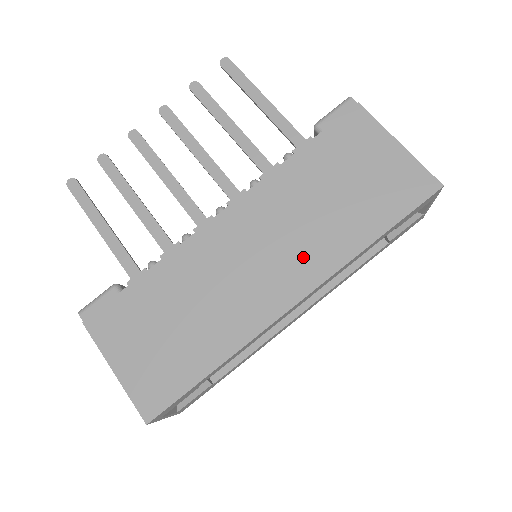
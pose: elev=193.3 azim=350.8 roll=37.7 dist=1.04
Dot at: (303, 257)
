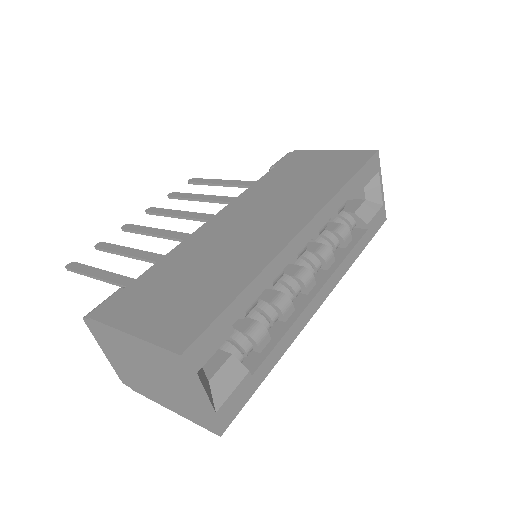
Dot at: (295, 207)
